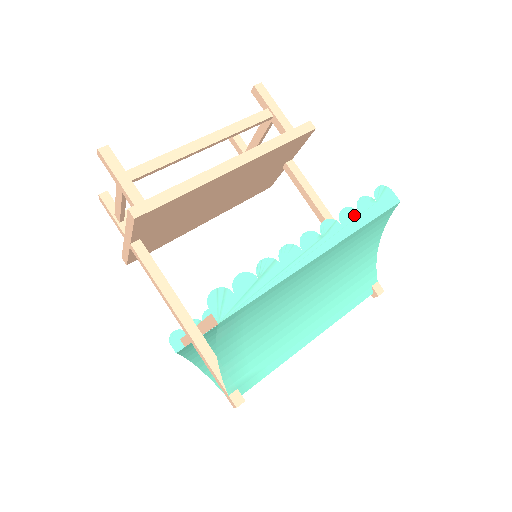
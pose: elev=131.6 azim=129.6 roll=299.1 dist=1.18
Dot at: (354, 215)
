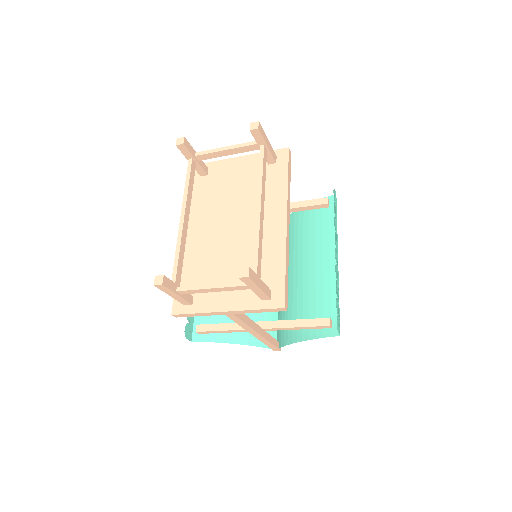
Dot at: occluded
